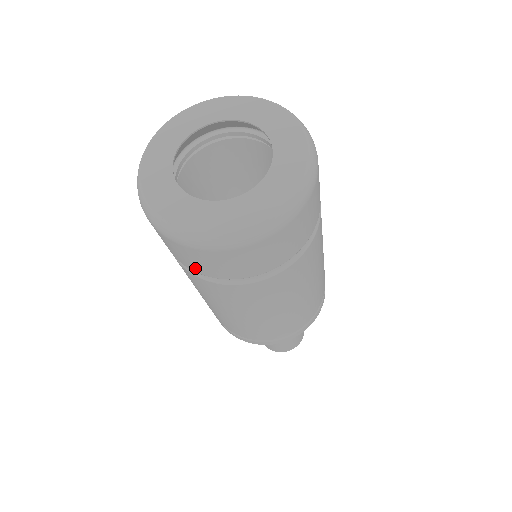
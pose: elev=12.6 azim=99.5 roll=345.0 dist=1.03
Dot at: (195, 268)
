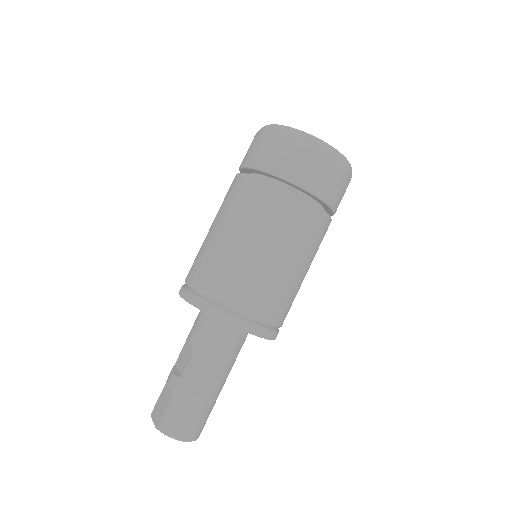
Dot at: (297, 175)
